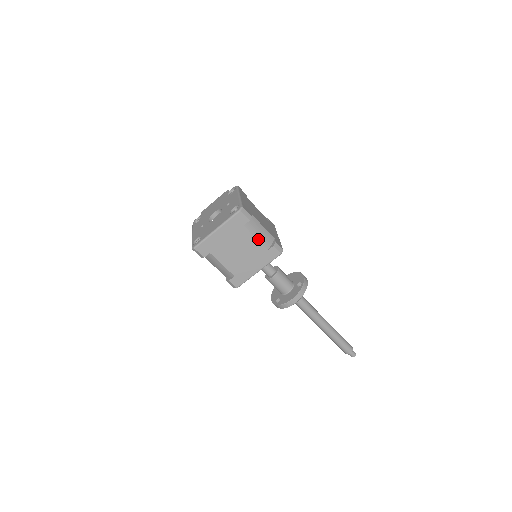
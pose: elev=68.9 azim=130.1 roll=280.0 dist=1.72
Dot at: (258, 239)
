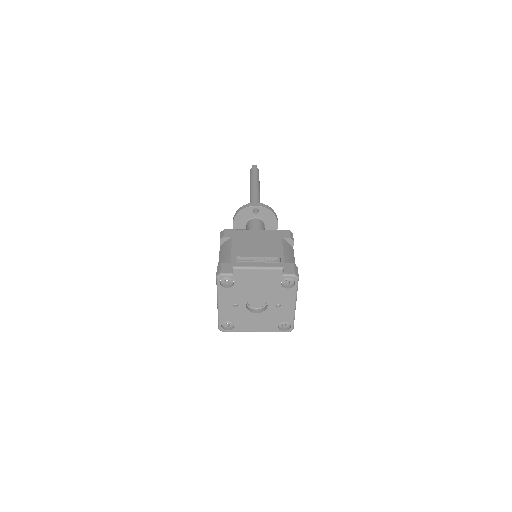
Dot at: occluded
